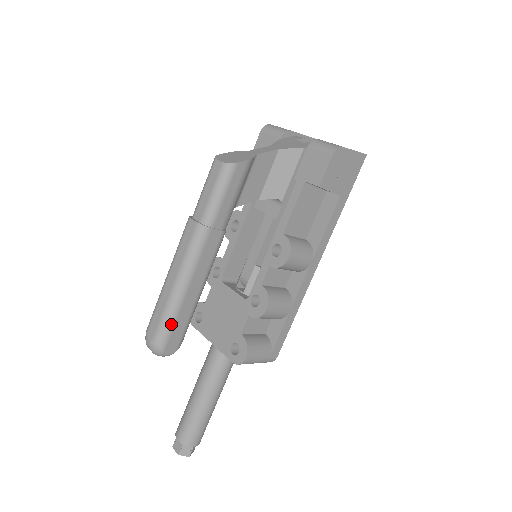
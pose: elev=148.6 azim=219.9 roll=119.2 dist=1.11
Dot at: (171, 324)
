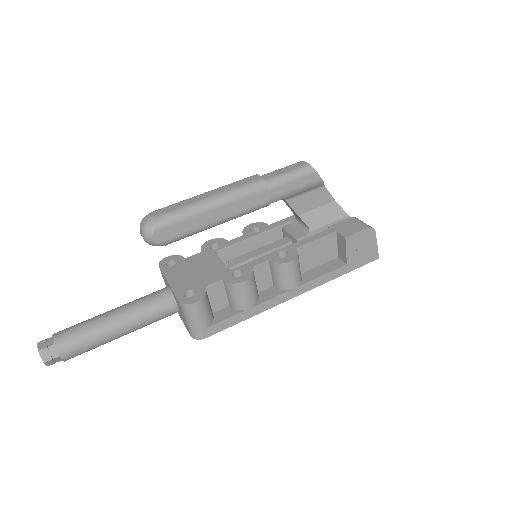
Dot at: (181, 218)
